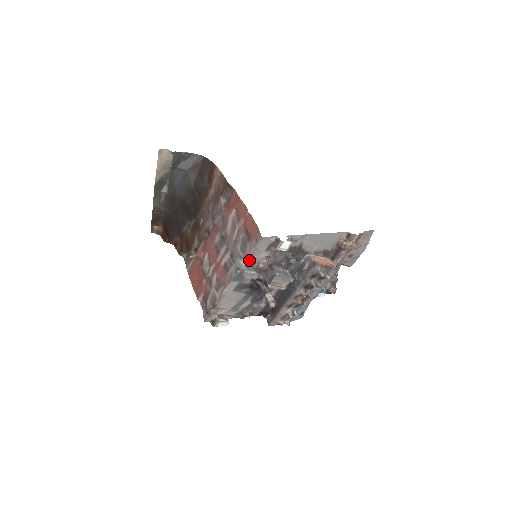
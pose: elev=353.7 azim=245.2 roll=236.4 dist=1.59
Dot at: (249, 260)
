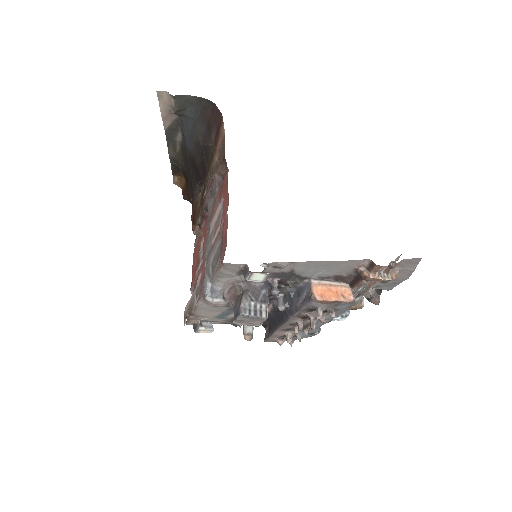
Dot at: (216, 282)
